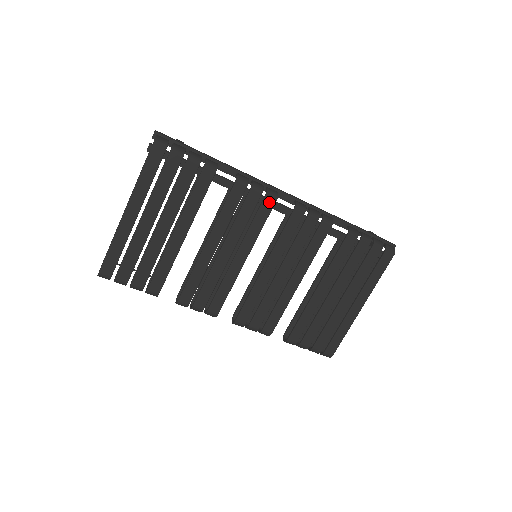
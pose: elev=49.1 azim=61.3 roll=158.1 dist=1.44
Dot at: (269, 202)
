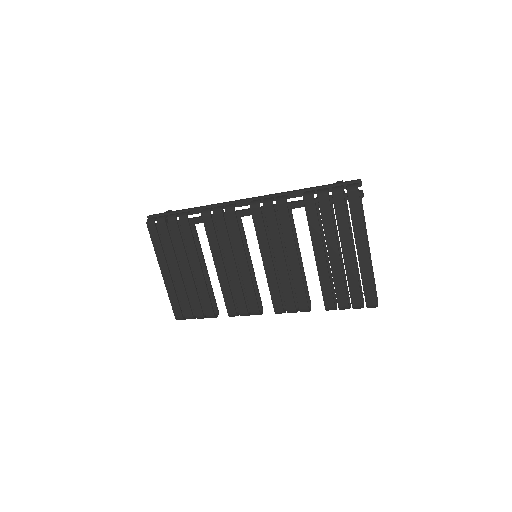
Dot at: (231, 215)
